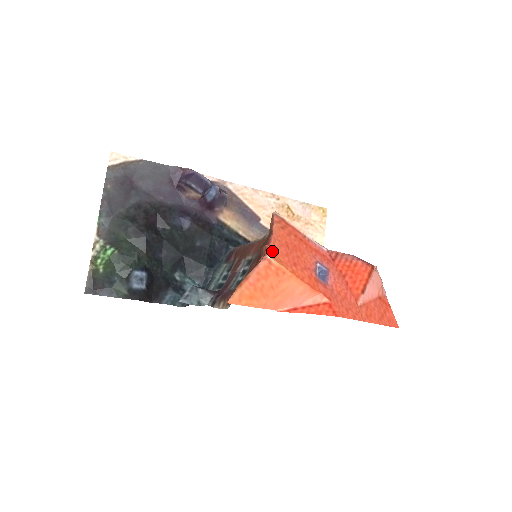
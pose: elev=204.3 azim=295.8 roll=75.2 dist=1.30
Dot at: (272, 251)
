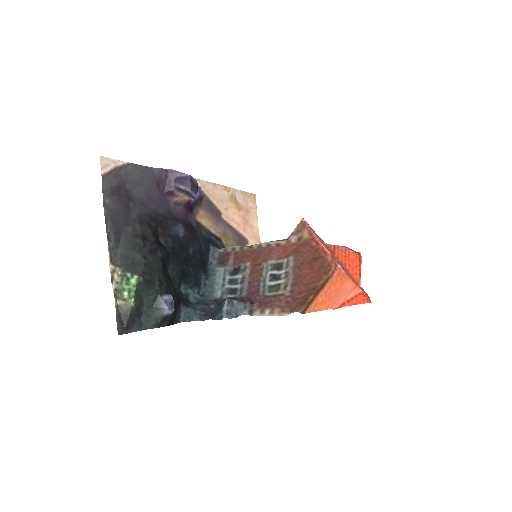
Dot at: (335, 260)
